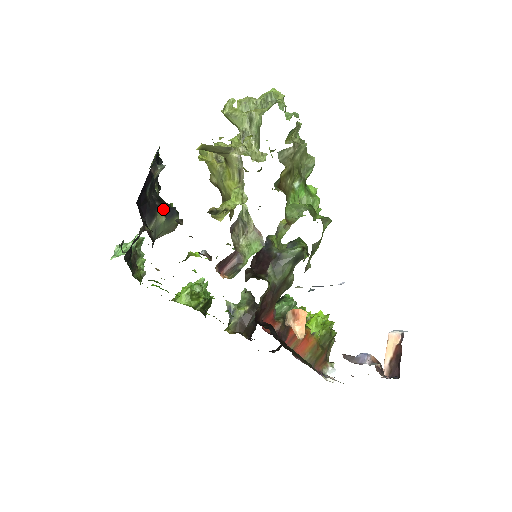
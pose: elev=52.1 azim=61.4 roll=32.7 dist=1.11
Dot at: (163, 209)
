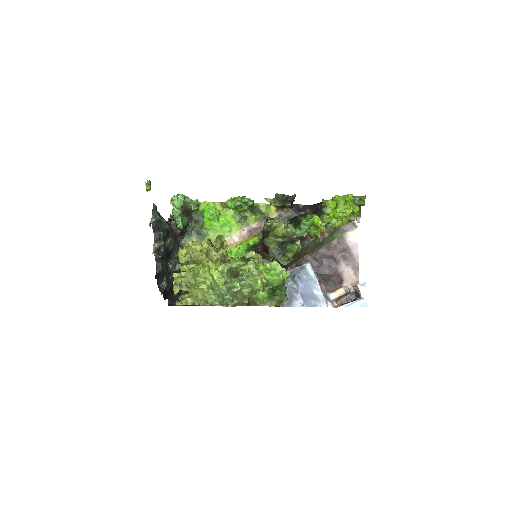
Dot at: occluded
